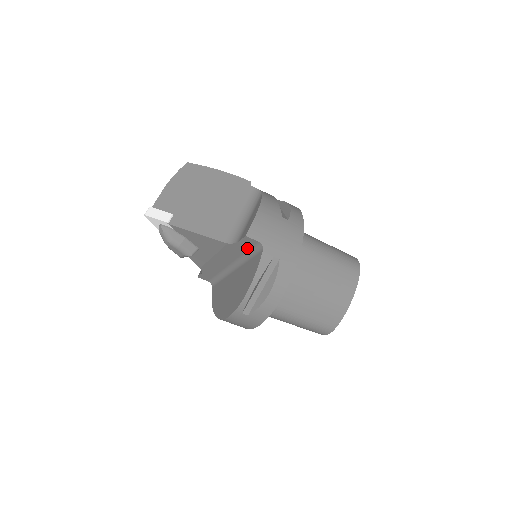
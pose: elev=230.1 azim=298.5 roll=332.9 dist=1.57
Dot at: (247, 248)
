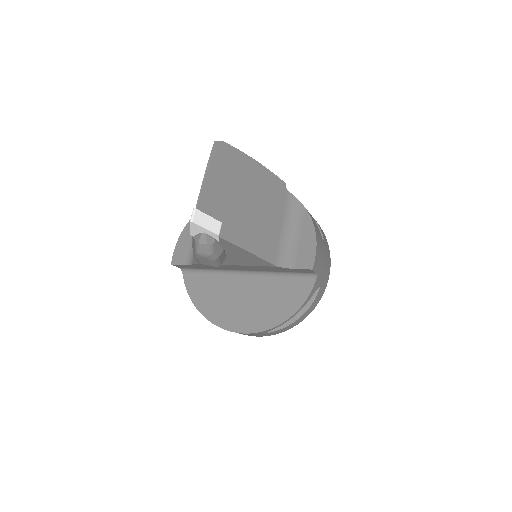
Dot at: (292, 271)
